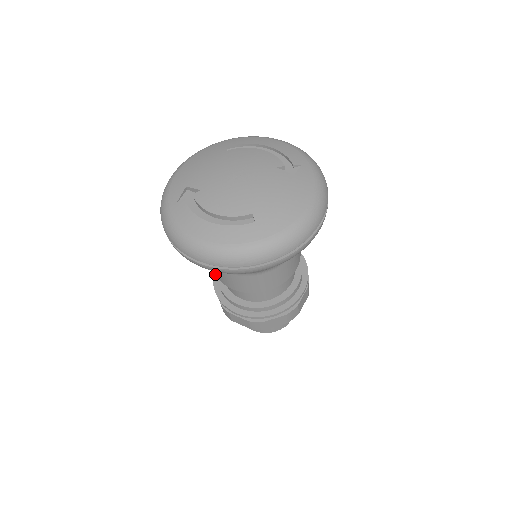
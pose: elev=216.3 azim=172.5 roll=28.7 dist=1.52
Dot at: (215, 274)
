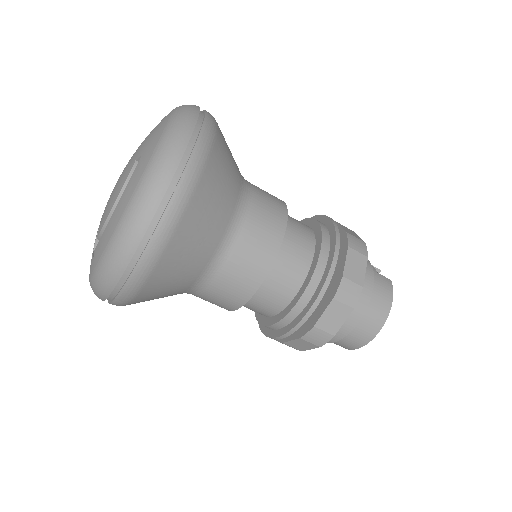
Dot at: (241, 306)
